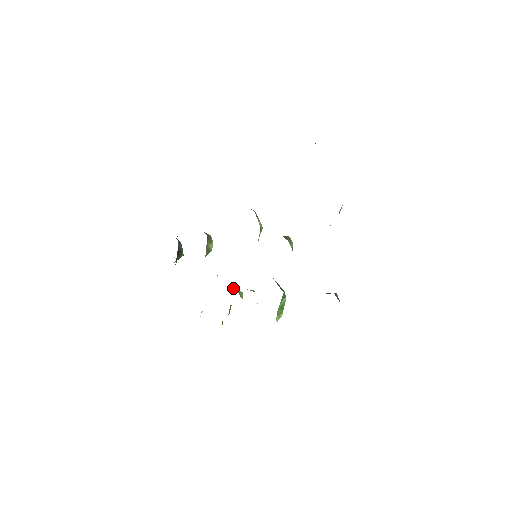
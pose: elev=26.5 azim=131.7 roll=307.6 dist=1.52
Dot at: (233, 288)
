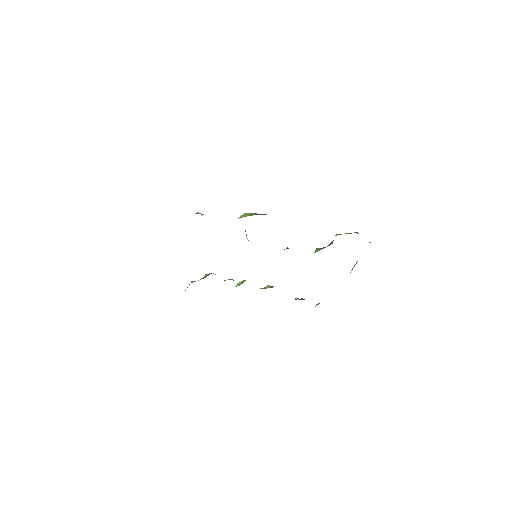
Dot at: occluded
